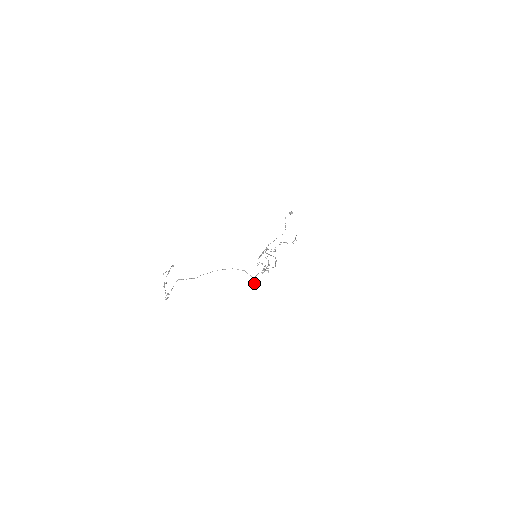
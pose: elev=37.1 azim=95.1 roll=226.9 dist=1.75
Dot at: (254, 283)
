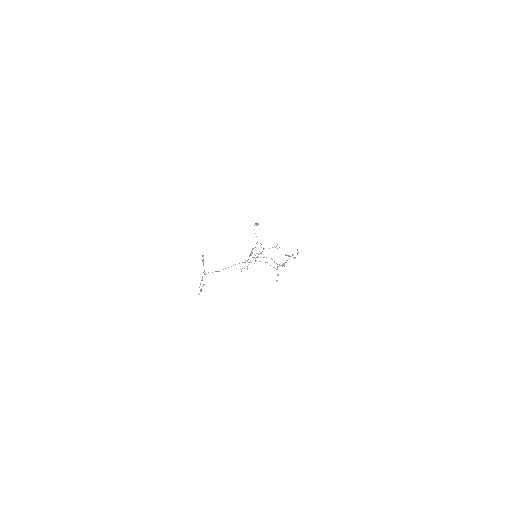
Dot at: (277, 275)
